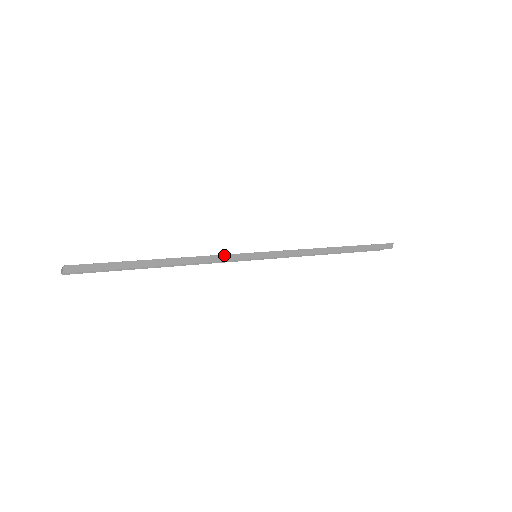
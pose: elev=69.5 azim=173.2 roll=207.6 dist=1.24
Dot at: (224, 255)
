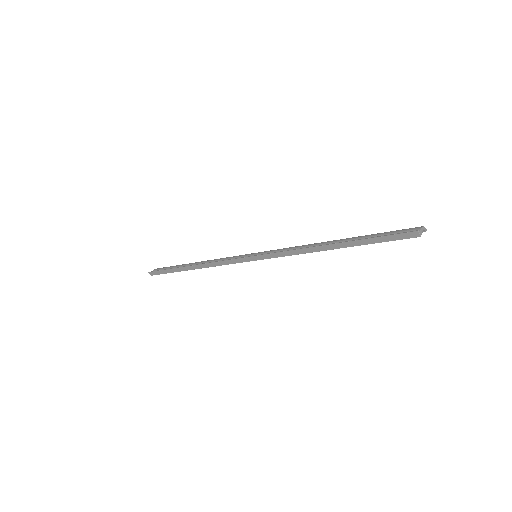
Dot at: (224, 261)
